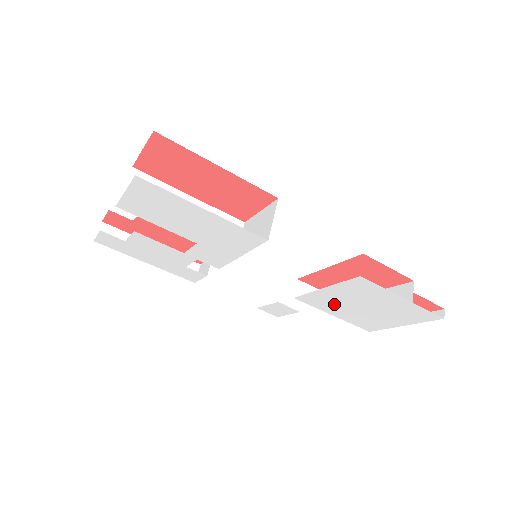
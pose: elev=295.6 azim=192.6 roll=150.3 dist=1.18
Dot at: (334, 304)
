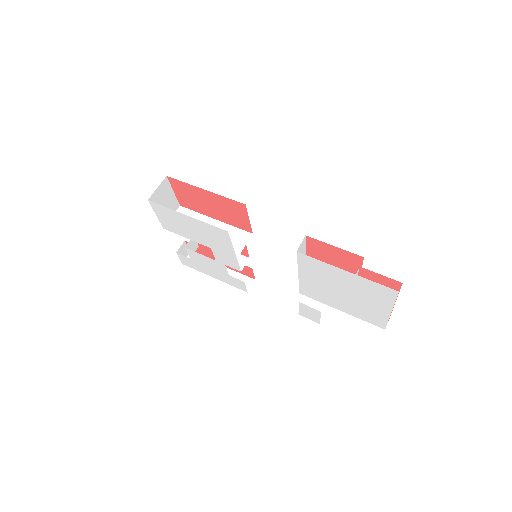
Dot at: (324, 294)
